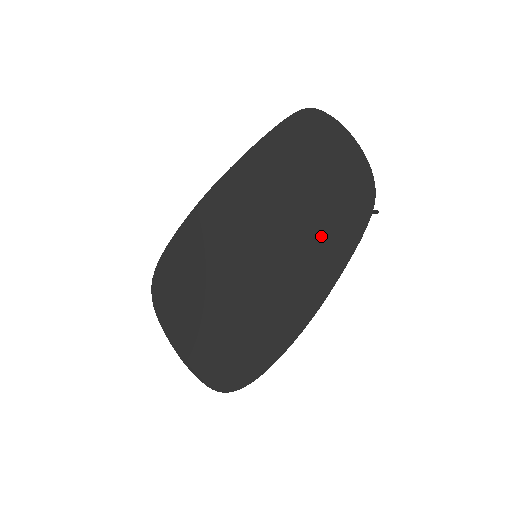
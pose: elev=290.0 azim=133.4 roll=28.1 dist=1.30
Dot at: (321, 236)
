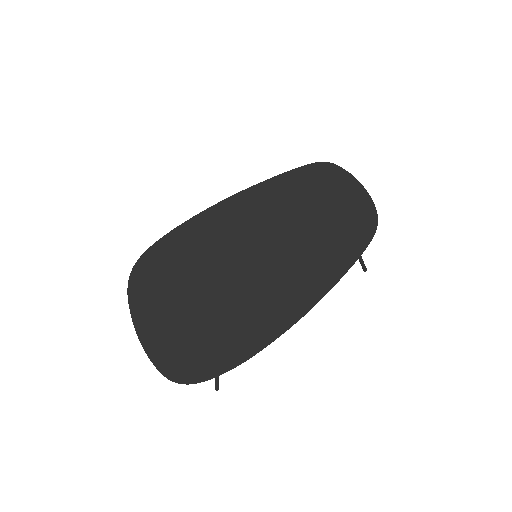
Dot at: (325, 246)
